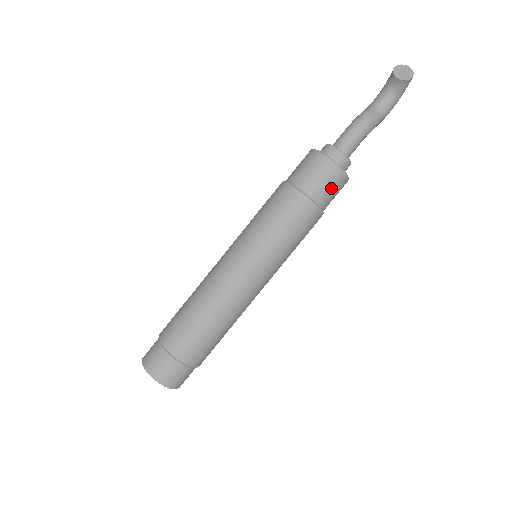
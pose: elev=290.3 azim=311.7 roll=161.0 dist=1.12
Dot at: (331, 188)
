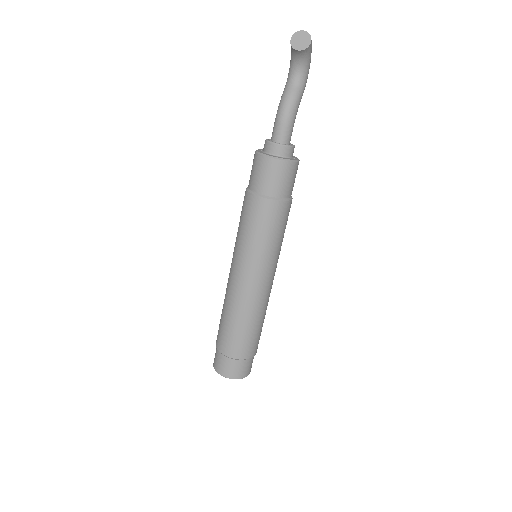
Dot at: (287, 180)
